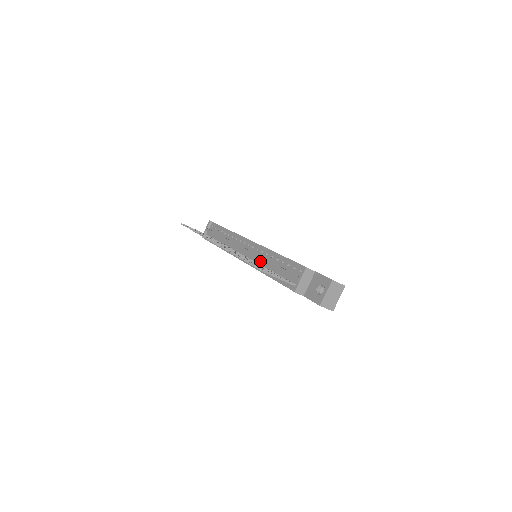
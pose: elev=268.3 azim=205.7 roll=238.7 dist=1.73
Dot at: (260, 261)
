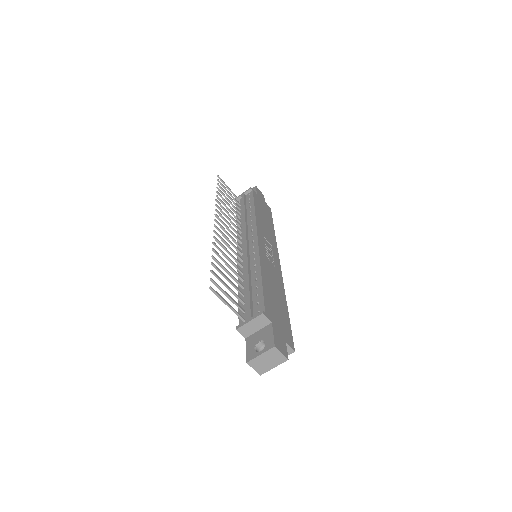
Dot at: occluded
